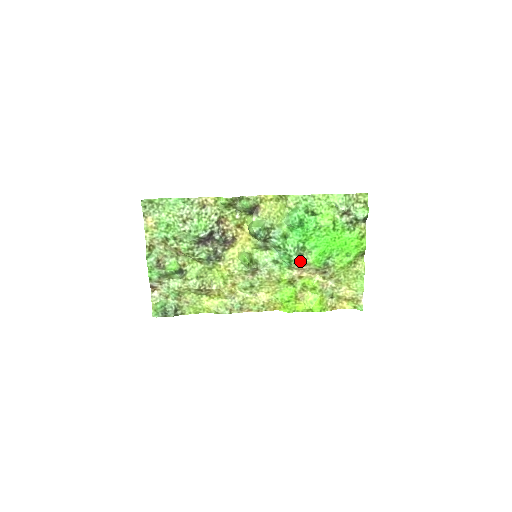
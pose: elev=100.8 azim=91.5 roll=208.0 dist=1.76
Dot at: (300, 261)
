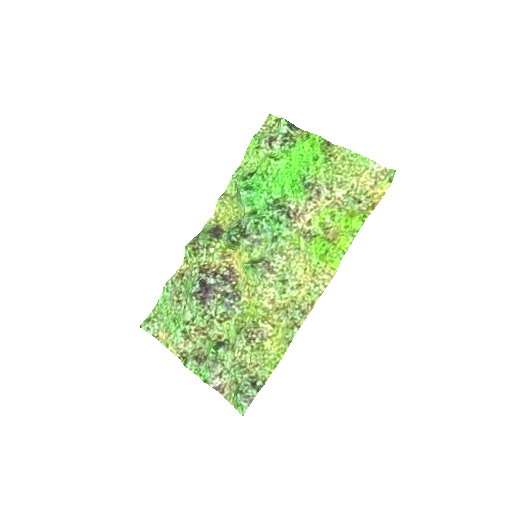
Dot at: (287, 212)
